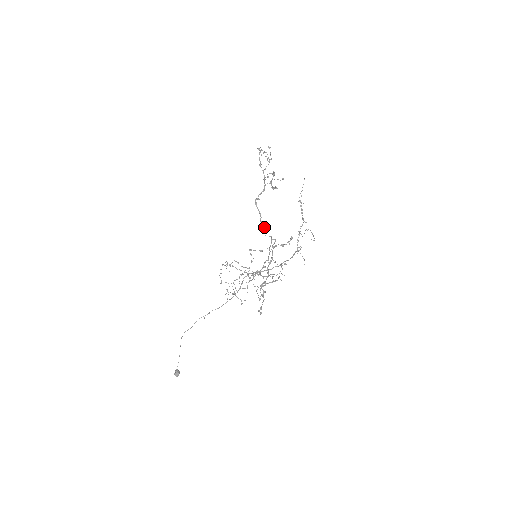
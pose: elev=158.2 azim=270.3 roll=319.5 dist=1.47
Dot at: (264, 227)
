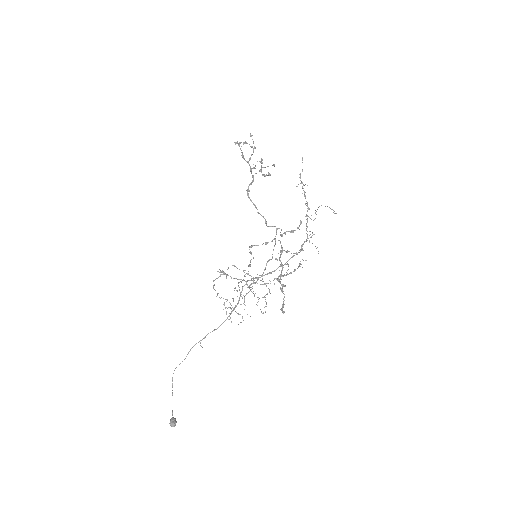
Dot at: (263, 217)
